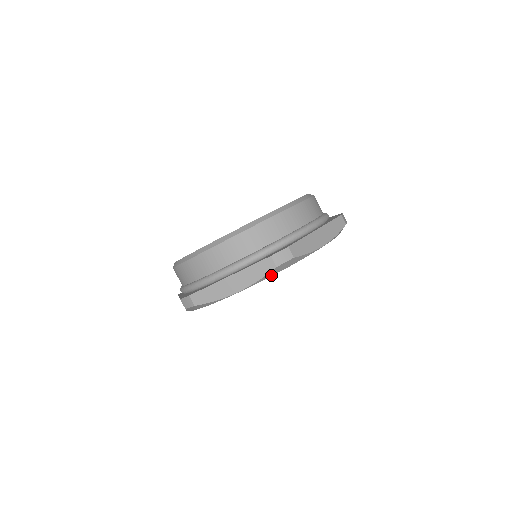
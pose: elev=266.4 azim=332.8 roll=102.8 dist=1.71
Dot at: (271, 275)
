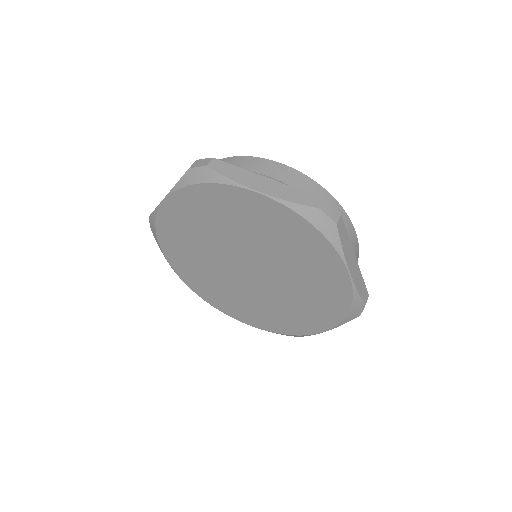
Dot at: (187, 184)
